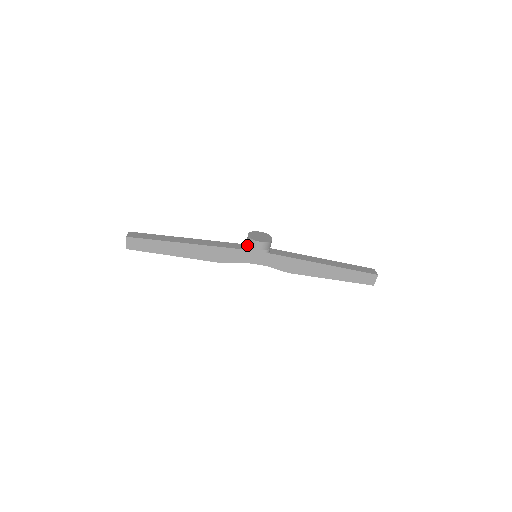
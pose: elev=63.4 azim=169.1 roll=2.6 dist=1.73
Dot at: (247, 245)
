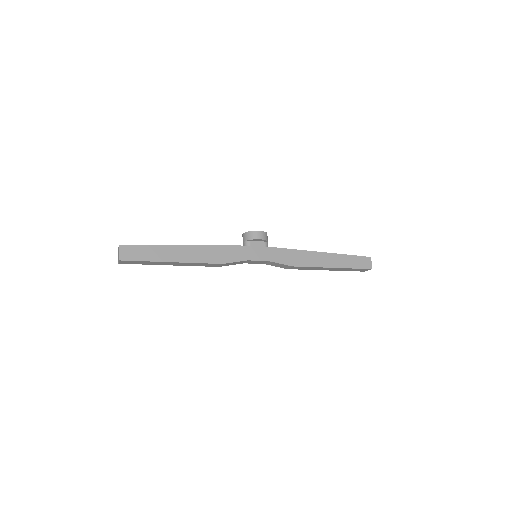
Dot at: (245, 242)
